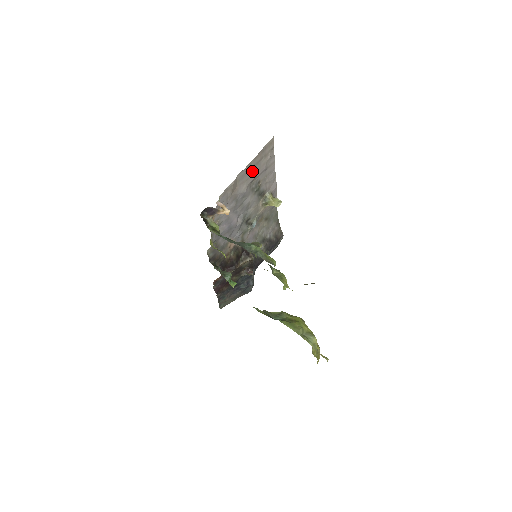
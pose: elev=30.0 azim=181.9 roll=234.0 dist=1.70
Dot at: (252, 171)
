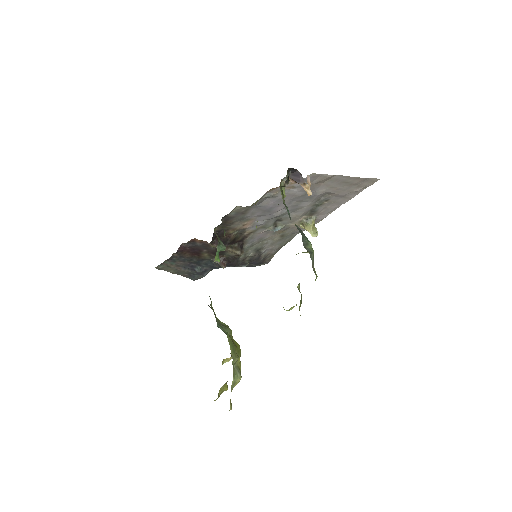
Dot at: (341, 185)
